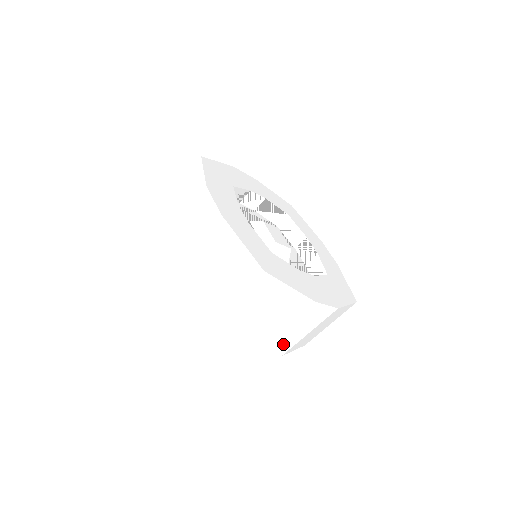
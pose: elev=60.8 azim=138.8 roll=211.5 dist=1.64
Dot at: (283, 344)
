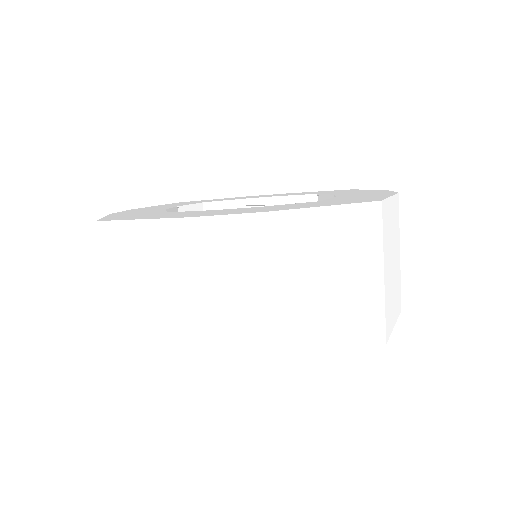
Dot at: (242, 330)
